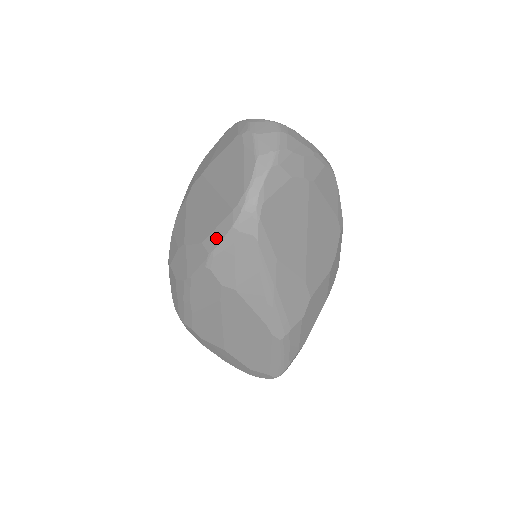
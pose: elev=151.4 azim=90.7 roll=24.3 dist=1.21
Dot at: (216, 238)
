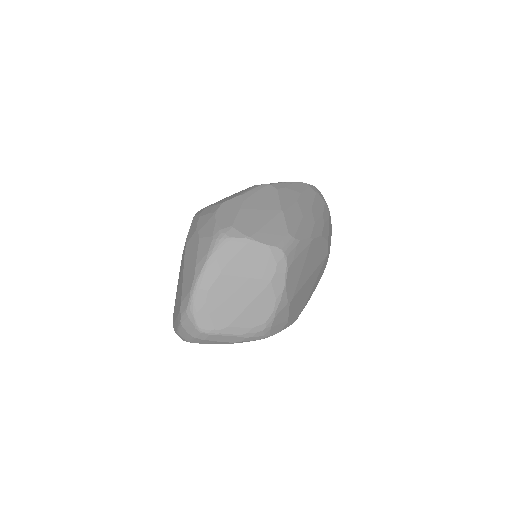
Dot at: occluded
